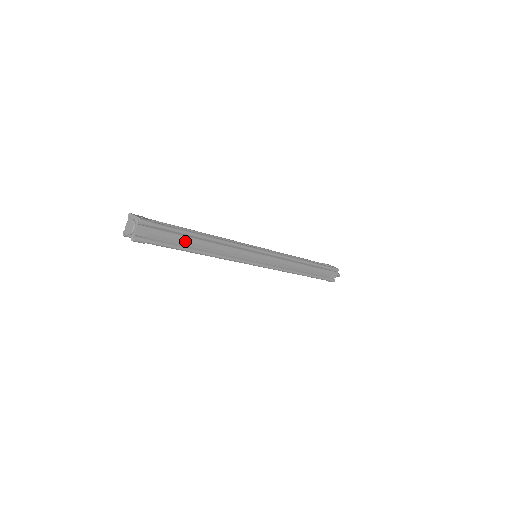
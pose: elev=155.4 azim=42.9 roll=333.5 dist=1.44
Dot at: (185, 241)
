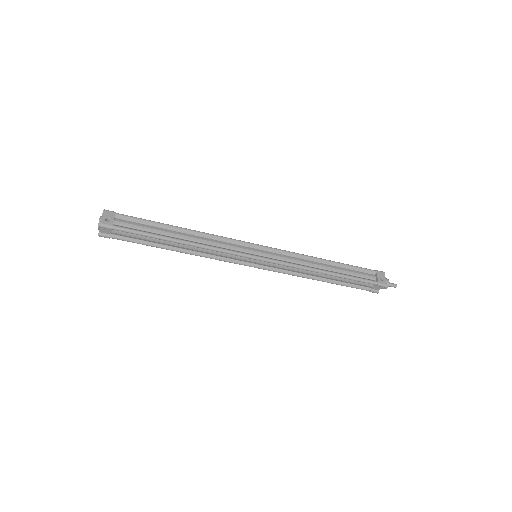
Dot at: (154, 241)
